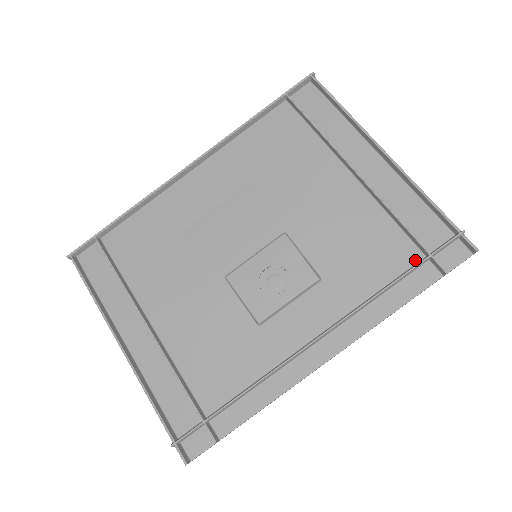
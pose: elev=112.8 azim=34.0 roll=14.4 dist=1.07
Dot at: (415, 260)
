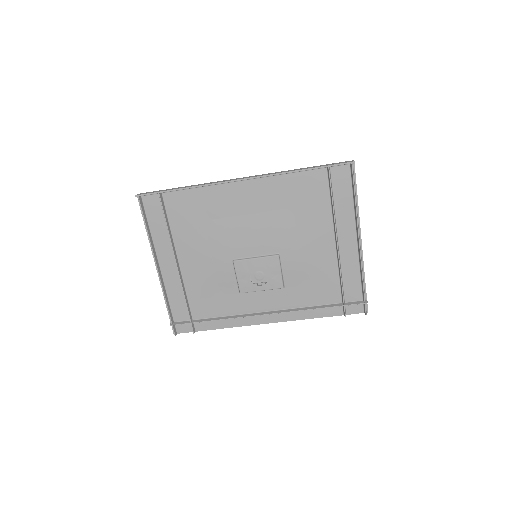
Dot at: (336, 302)
